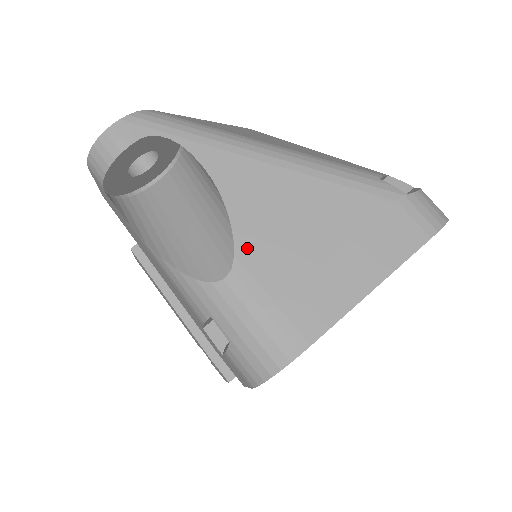
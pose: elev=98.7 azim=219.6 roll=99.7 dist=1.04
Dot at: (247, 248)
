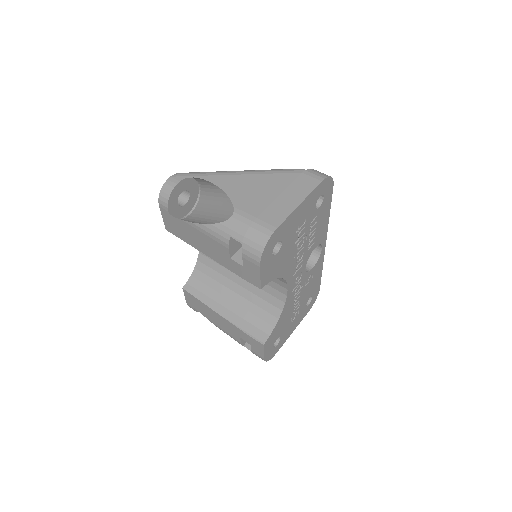
Dot at: (239, 203)
